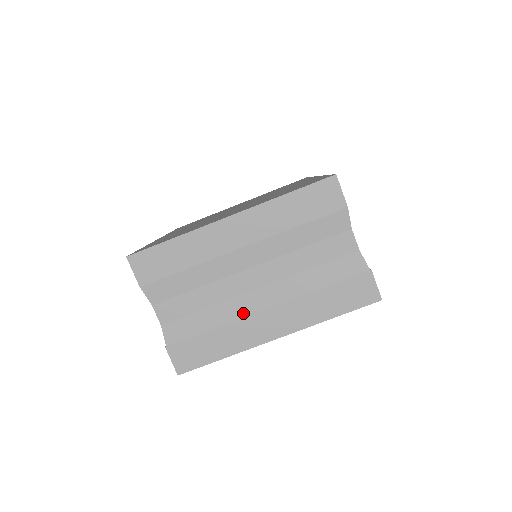
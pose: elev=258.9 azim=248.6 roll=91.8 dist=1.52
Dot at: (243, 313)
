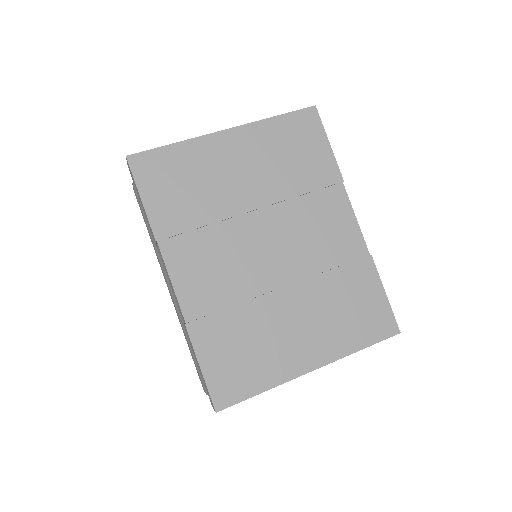
Dot at: occluded
